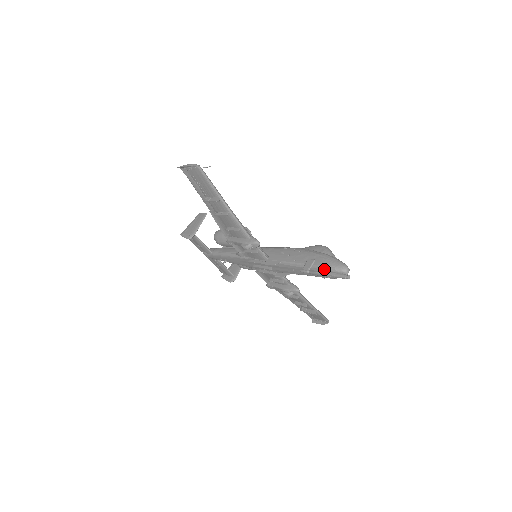
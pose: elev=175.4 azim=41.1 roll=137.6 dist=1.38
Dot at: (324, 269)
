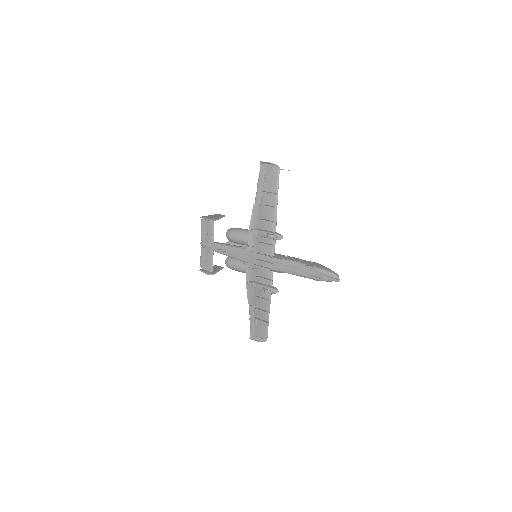
Dot at: (323, 271)
